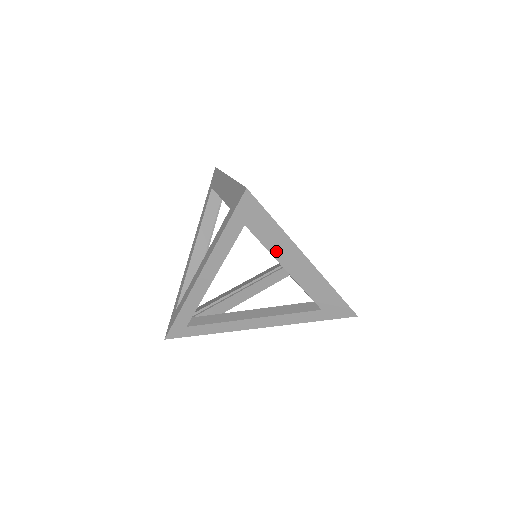
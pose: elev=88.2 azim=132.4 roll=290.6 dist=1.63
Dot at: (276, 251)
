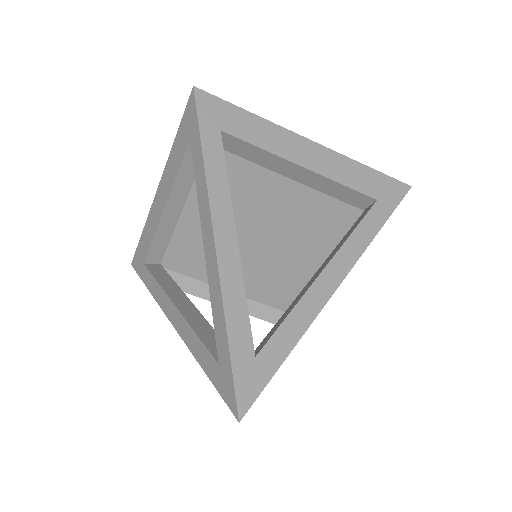
Dot at: (275, 148)
